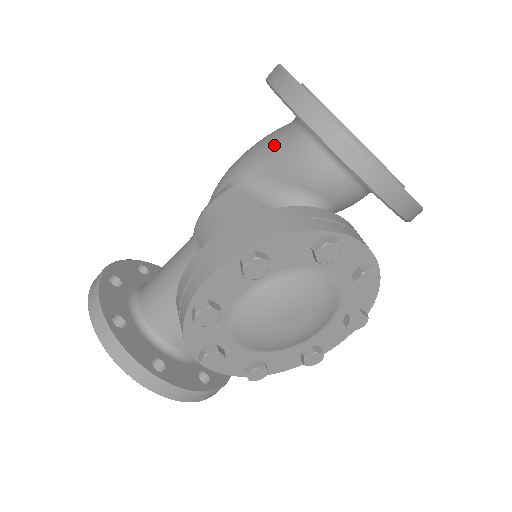
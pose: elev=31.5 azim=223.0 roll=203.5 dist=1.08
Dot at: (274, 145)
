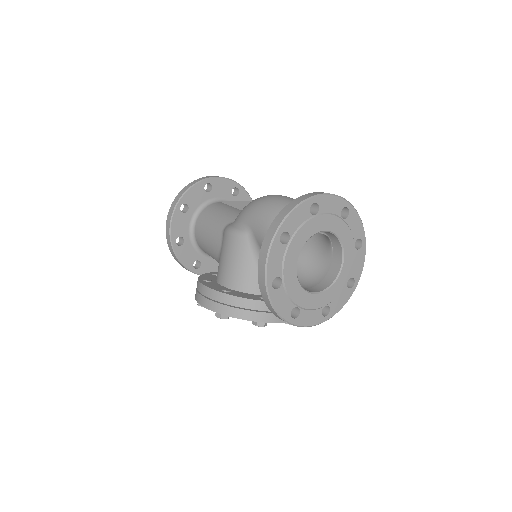
Dot at: occluded
